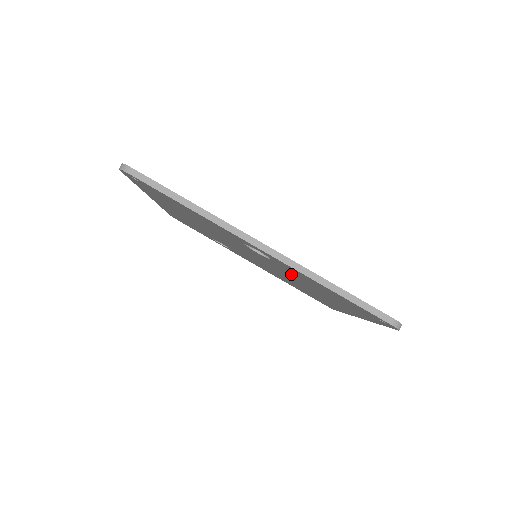
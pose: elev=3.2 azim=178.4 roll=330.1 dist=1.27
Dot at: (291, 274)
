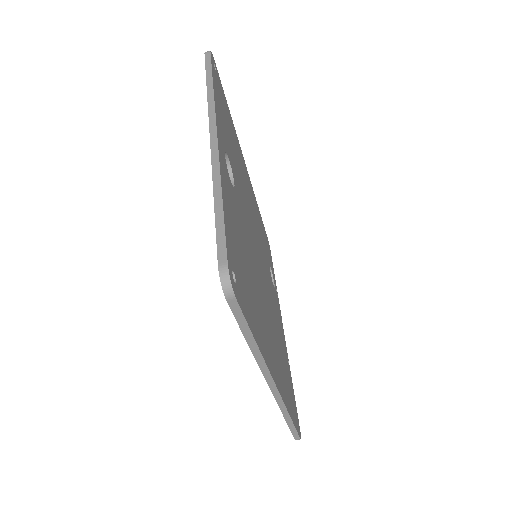
Dot at: occluded
